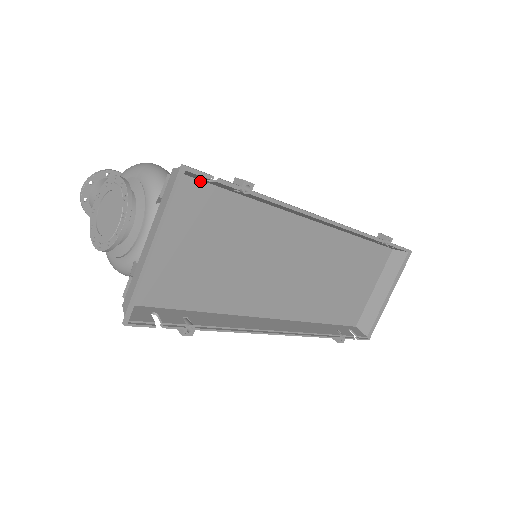
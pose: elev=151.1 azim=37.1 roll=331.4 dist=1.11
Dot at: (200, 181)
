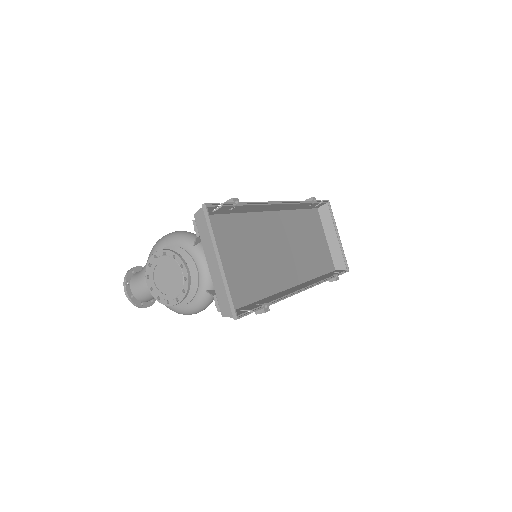
Dot at: occluded
